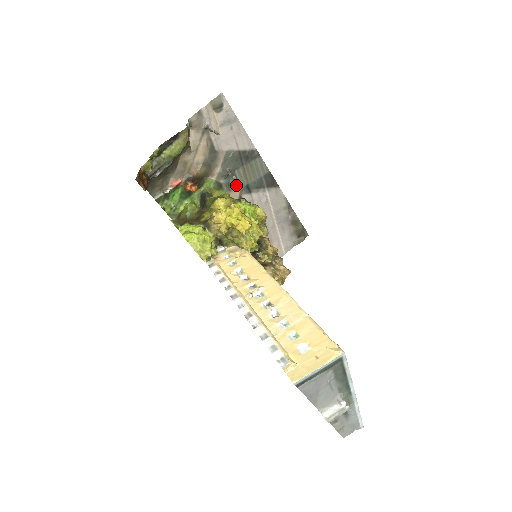
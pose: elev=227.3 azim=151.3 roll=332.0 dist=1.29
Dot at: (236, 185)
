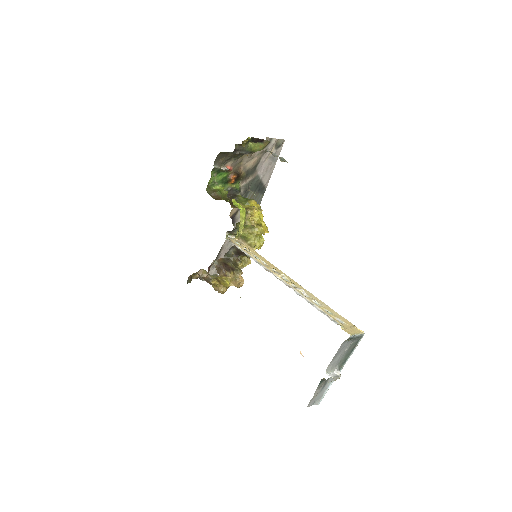
Dot at: occluded
